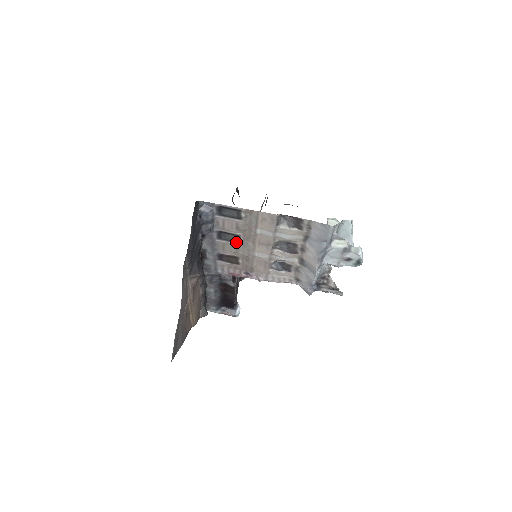
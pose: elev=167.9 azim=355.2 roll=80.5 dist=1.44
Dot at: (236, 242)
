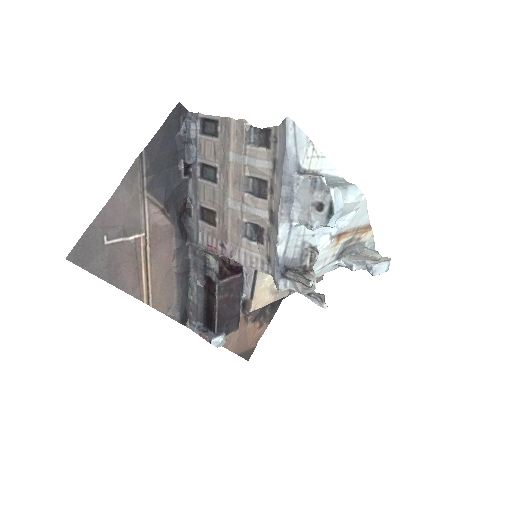
Dot at: (214, 181)
